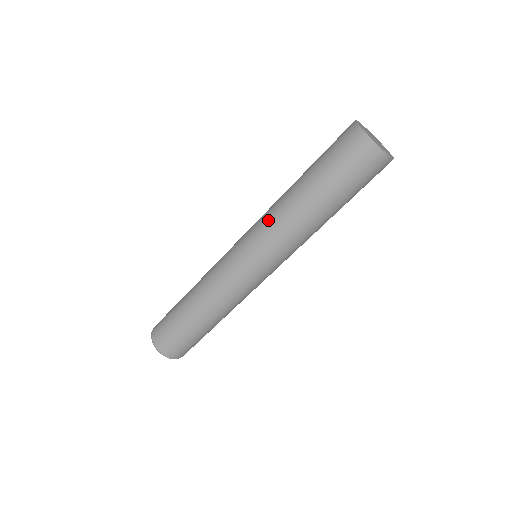
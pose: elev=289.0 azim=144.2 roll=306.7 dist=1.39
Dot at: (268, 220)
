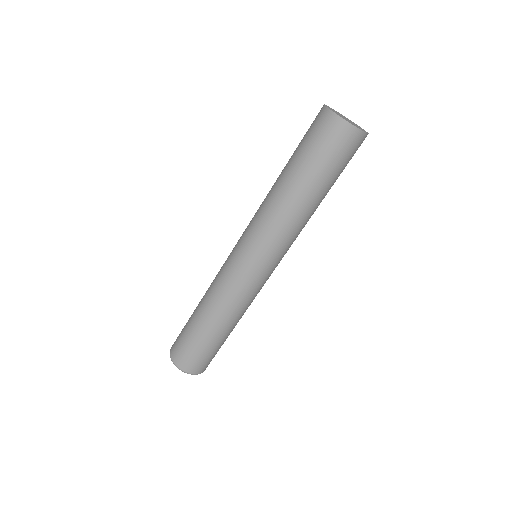
Dot at: (272, 228)
